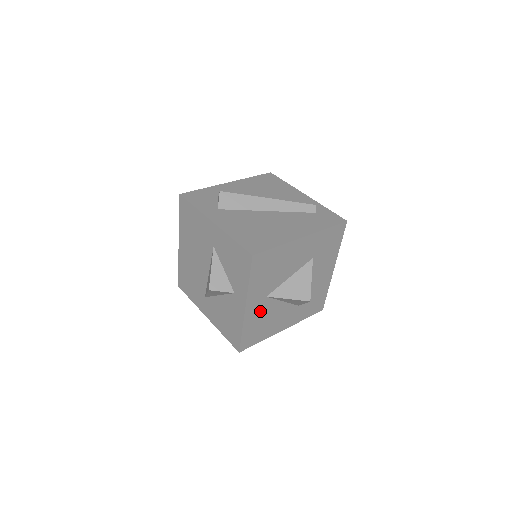
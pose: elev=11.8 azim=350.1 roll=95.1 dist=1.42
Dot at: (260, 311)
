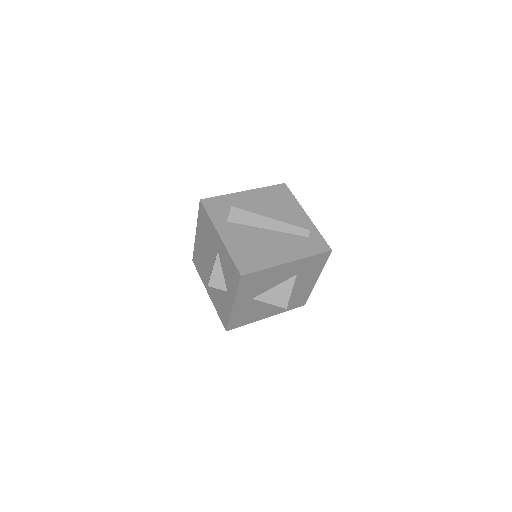
Dot at: (246, 307)
